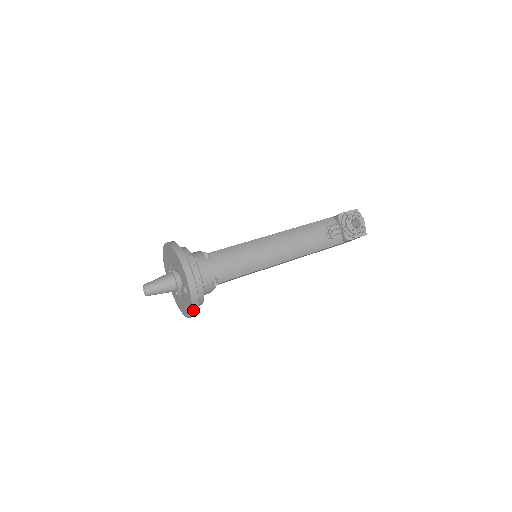
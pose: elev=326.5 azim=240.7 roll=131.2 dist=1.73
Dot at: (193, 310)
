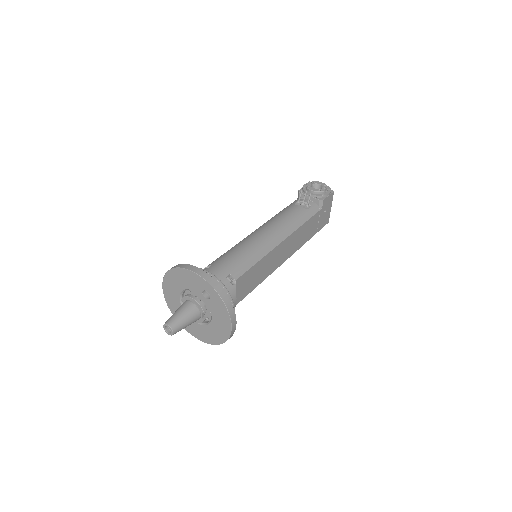
Dot at: (226, 306)
